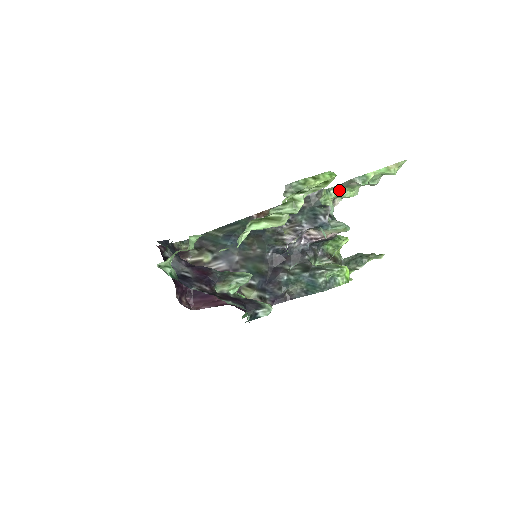
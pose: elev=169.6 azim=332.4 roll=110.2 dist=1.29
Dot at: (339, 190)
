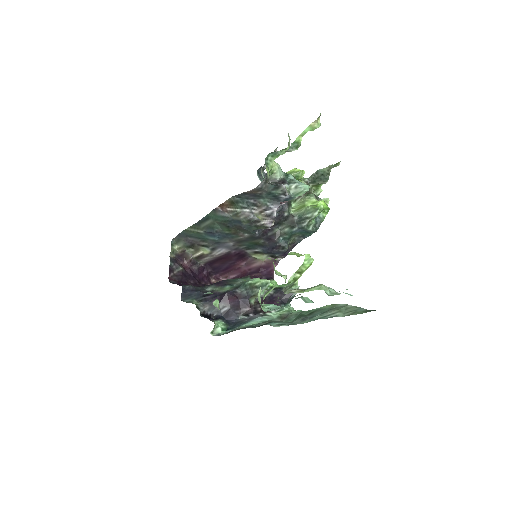
Dot at: (275, 154)
